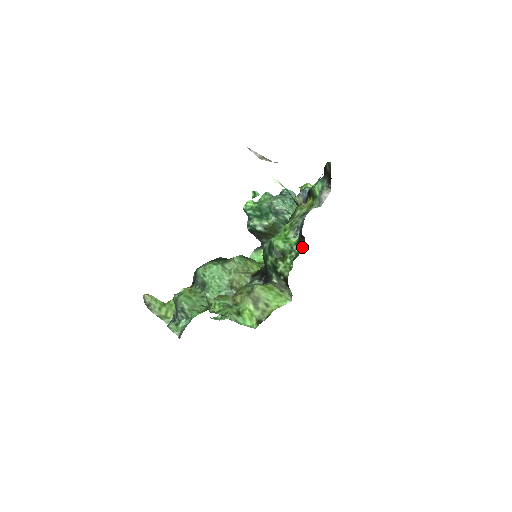
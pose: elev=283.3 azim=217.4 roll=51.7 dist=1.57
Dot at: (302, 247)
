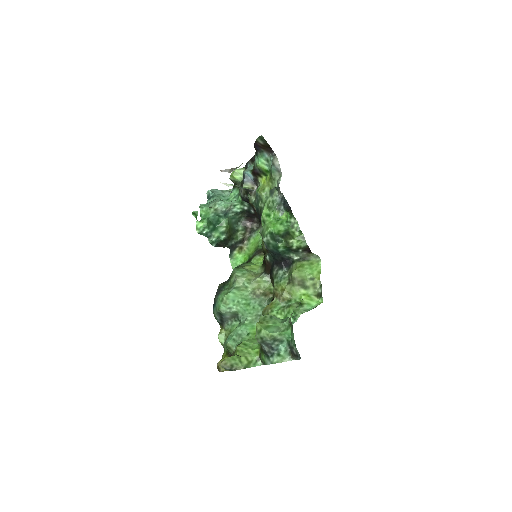
Dot at: occluded
